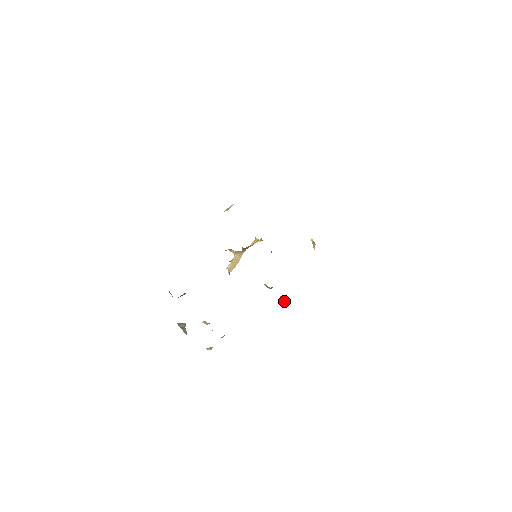
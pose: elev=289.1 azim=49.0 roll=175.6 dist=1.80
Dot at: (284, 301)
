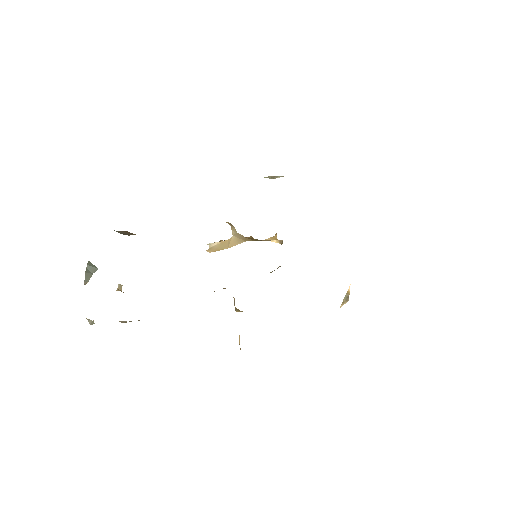
Dot at: (239, 341)
